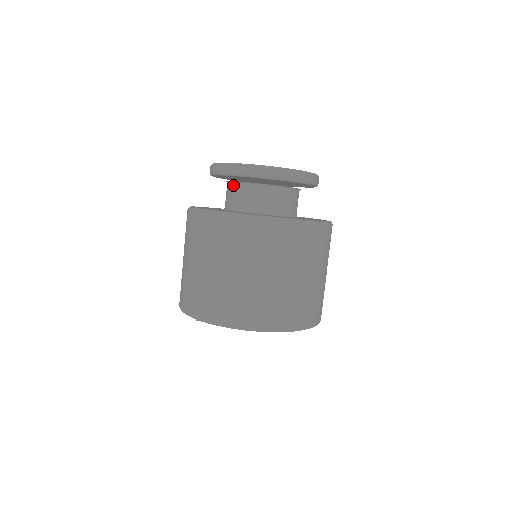
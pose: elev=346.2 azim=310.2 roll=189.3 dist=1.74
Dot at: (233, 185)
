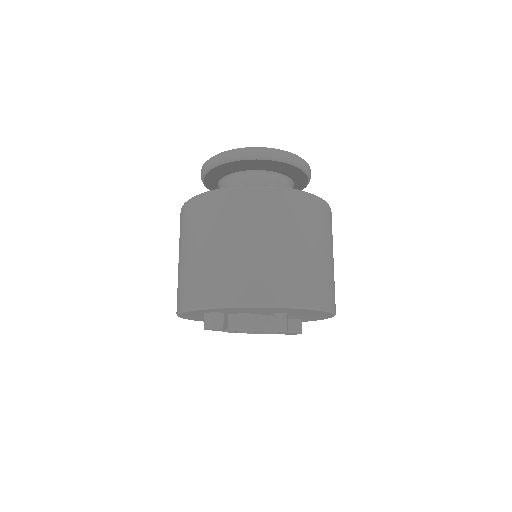
Dot at: (247, 175)
